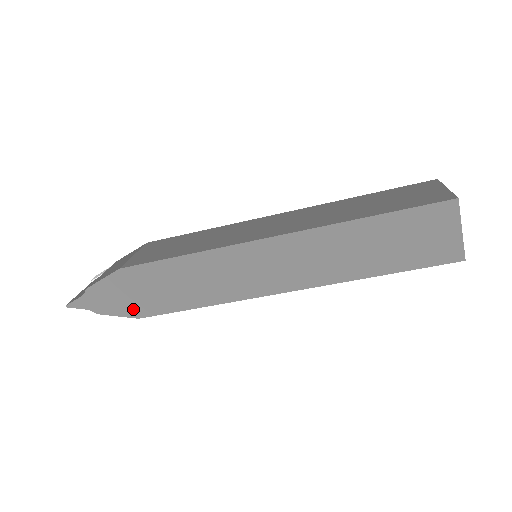
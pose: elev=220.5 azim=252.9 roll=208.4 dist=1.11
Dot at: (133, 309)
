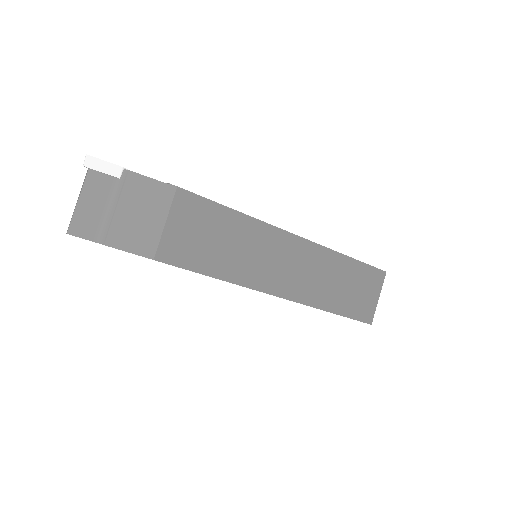
Dot at: occluded
